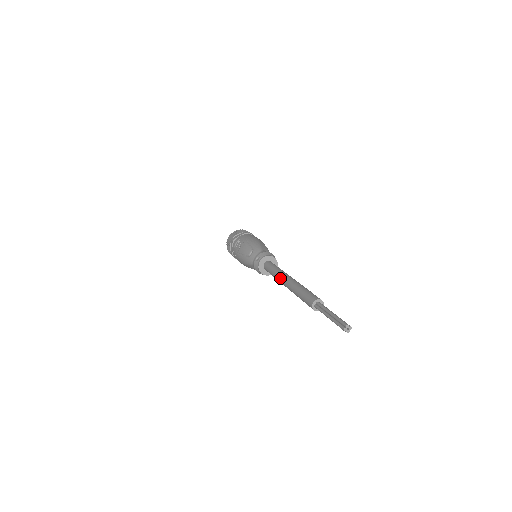
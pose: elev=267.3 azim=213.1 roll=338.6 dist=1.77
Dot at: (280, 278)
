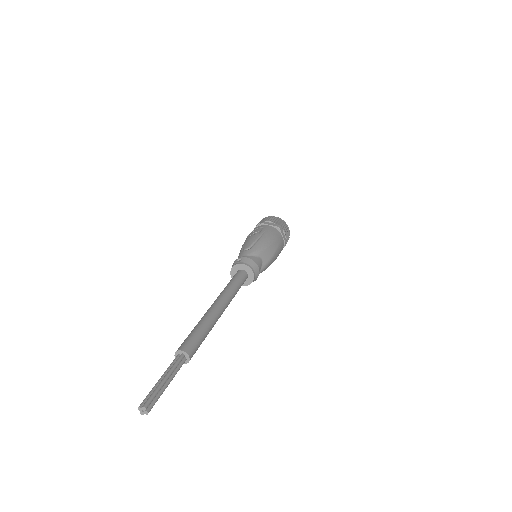
Dot at: (218, 297)
